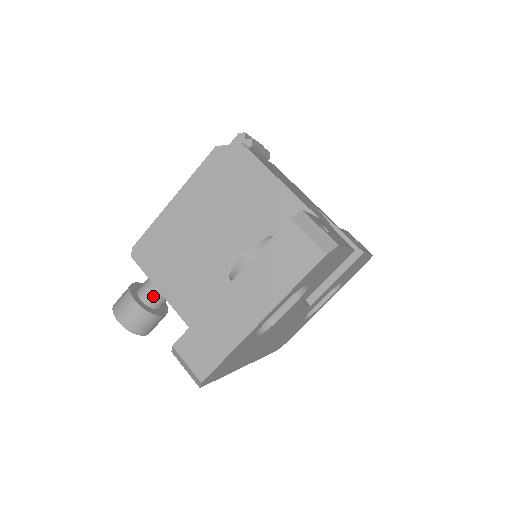
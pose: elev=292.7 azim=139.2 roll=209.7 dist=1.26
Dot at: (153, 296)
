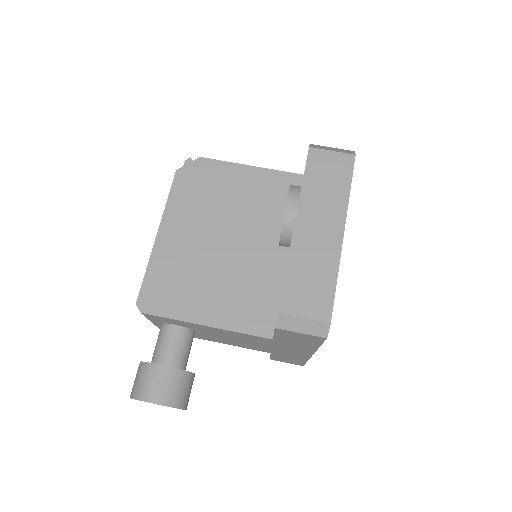
Dot at: (177, 353)
